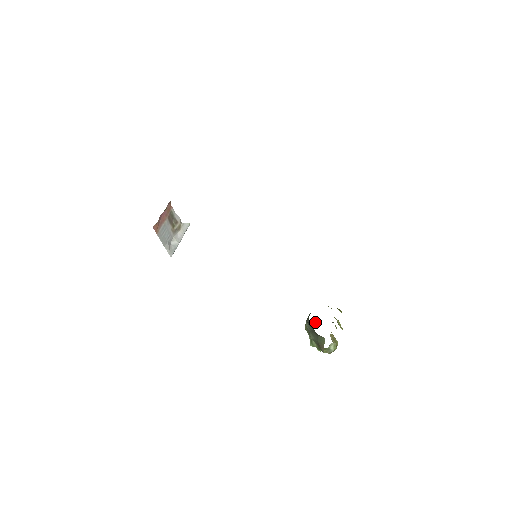
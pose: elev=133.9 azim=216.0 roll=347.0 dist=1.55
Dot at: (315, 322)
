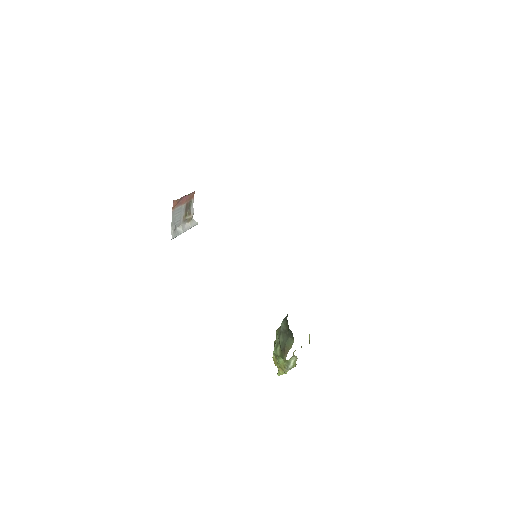
Dot at: occluded
